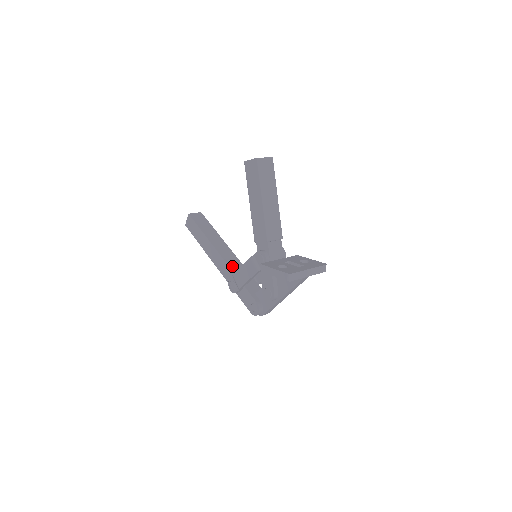
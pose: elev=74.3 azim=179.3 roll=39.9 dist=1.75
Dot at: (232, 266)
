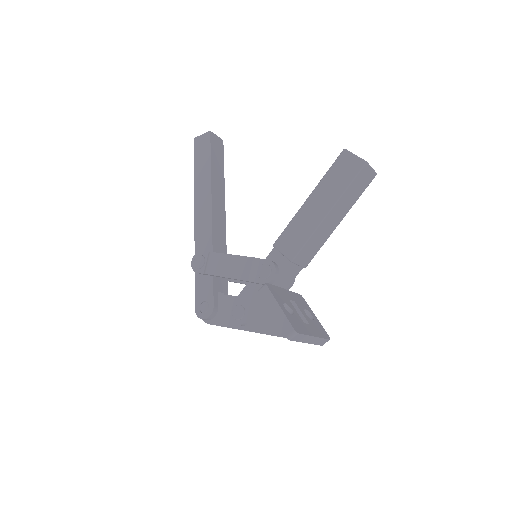
Dot at: (215, 238)
